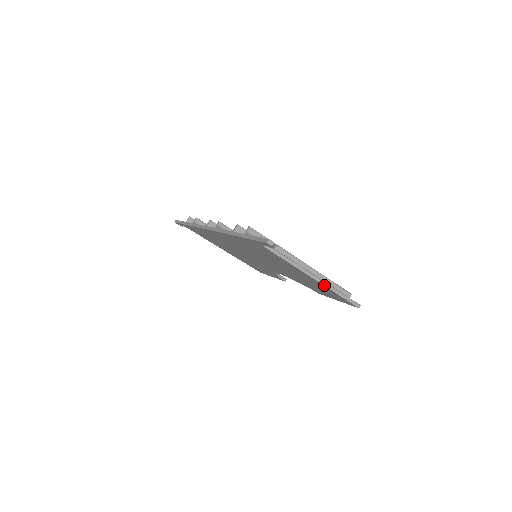
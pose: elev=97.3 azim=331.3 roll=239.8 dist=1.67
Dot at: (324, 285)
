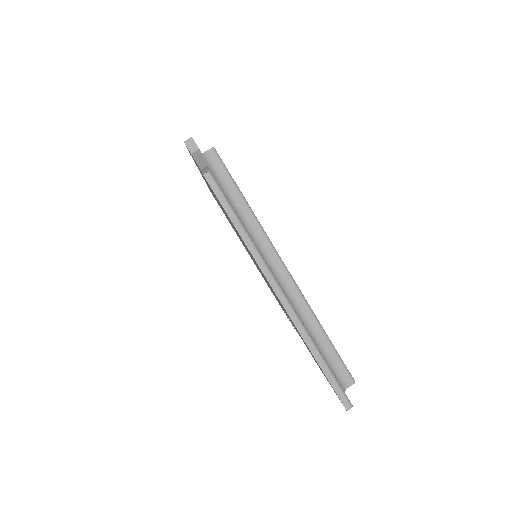
Dot at: (292, 319)
